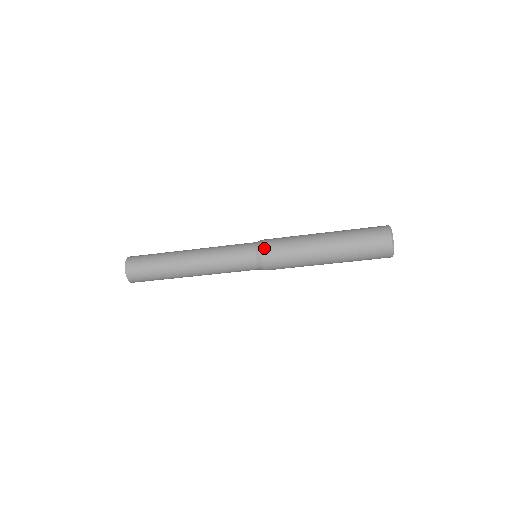
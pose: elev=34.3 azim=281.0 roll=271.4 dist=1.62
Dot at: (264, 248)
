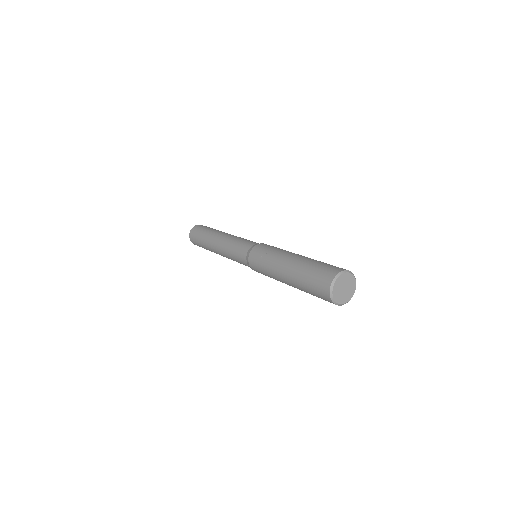
Dot at: (251, 253)
